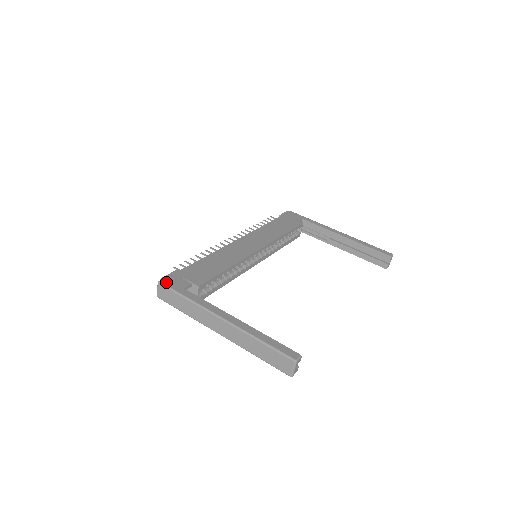
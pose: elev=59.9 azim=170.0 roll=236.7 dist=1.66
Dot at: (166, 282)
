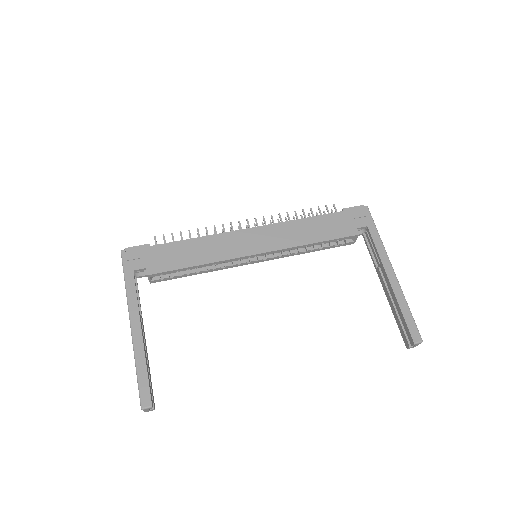
Dot at: (126, 255)
